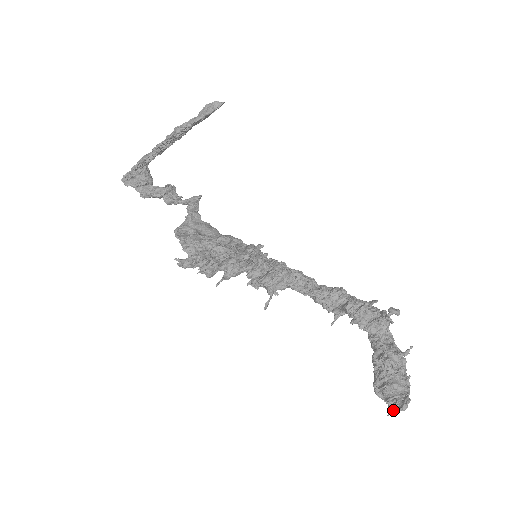
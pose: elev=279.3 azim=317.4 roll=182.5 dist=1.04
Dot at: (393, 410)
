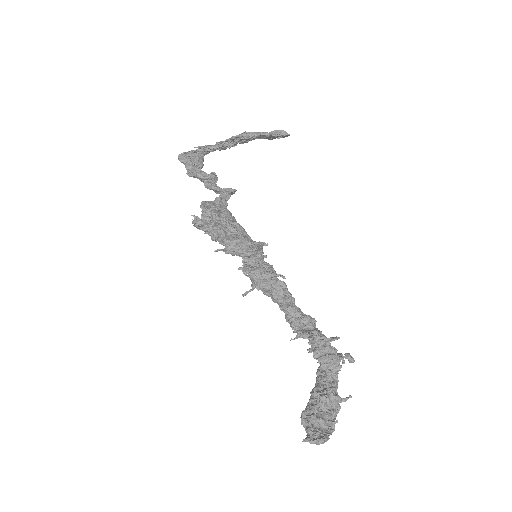
Dot at: (310, 438)
